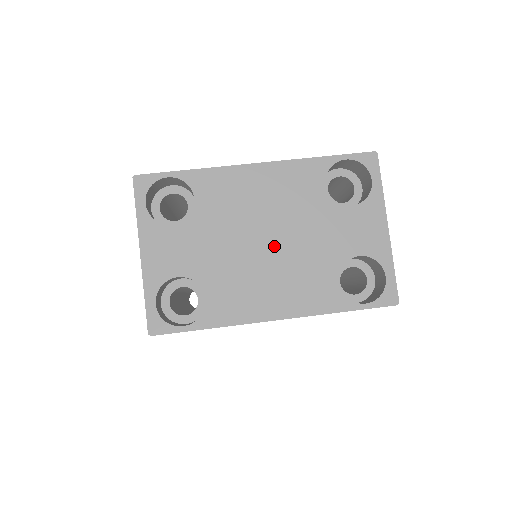
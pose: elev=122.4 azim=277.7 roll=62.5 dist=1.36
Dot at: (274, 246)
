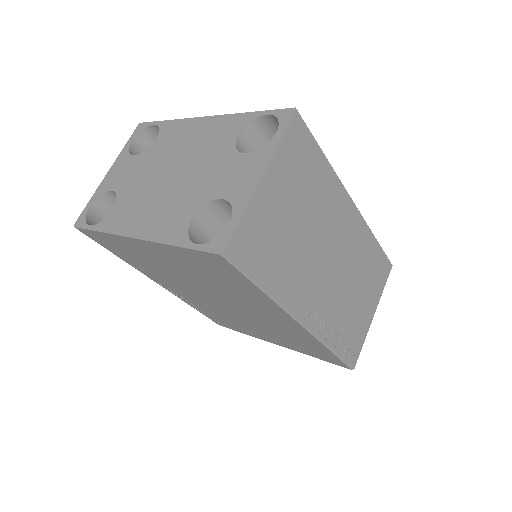
Dot at: (173, 179)
